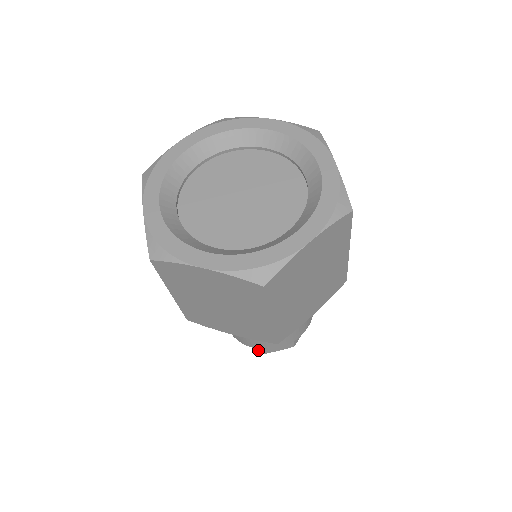
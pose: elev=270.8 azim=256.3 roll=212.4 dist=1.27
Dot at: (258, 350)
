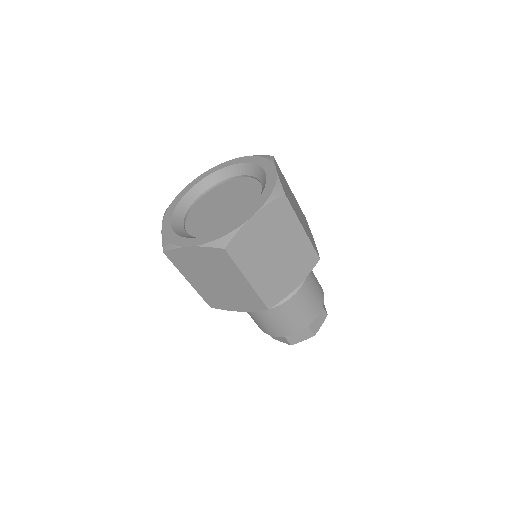
Dot at: (286, 342)
